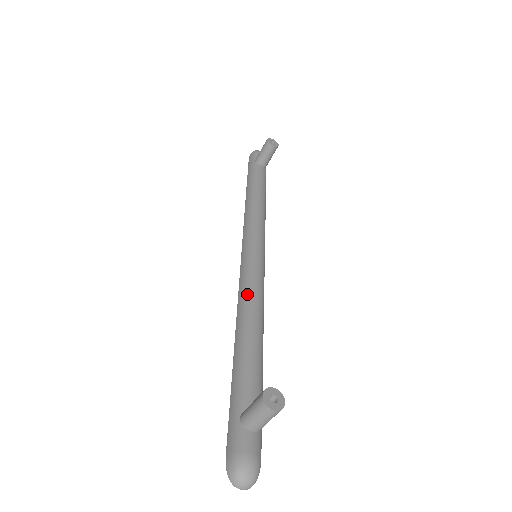
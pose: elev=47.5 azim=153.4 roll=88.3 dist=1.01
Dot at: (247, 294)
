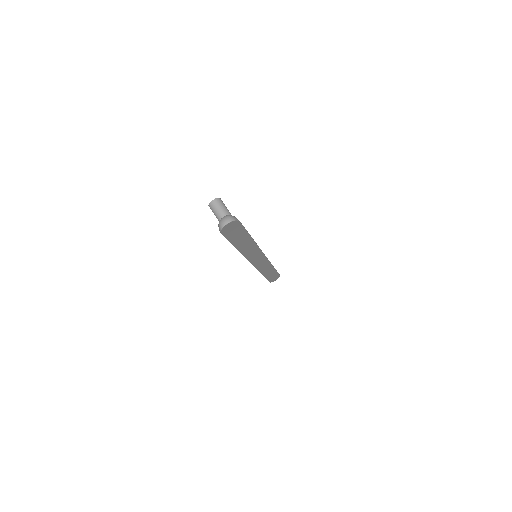
Dot at: occluded
